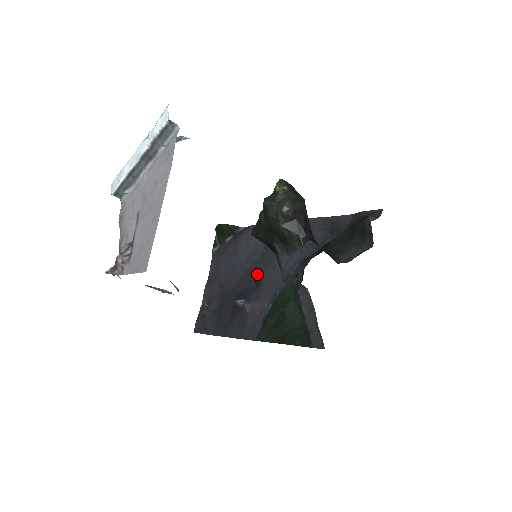
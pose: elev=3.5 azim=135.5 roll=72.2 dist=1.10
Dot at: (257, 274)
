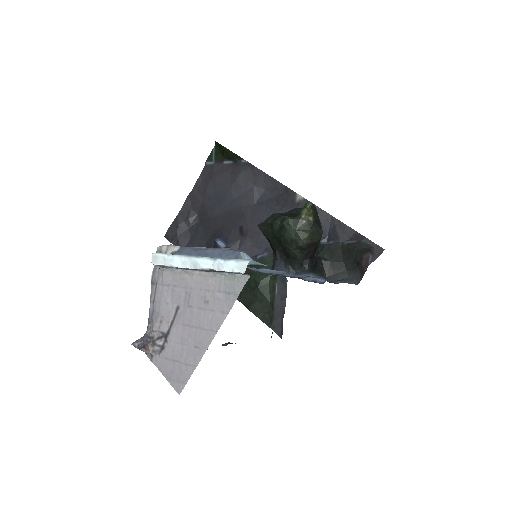
Dot at: (244, 223)
